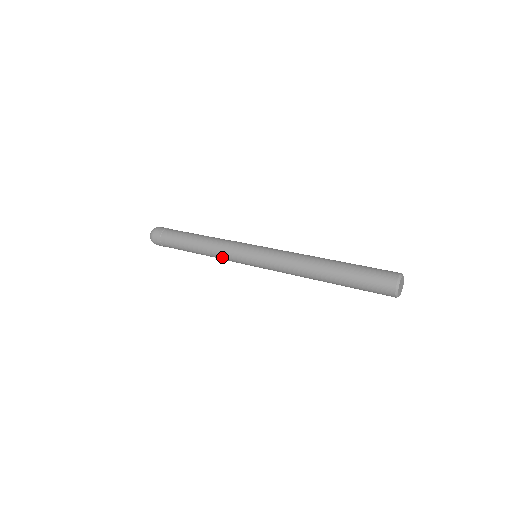
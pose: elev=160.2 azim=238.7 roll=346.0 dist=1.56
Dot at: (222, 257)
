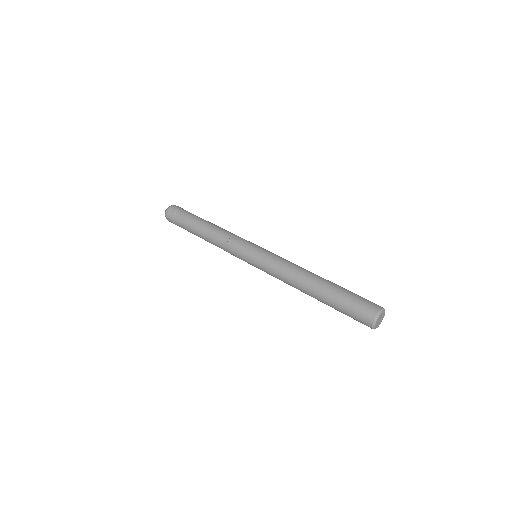
Dot at: occluded
